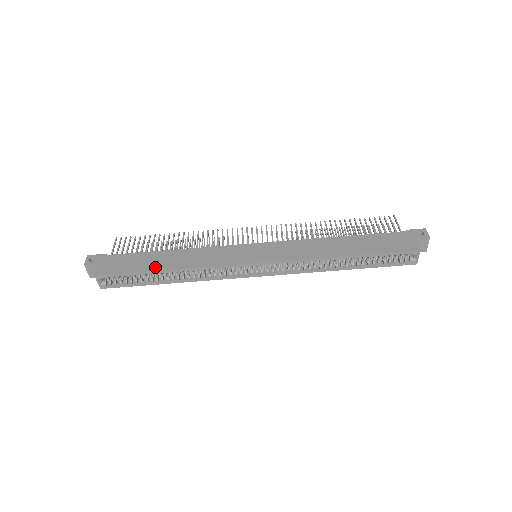
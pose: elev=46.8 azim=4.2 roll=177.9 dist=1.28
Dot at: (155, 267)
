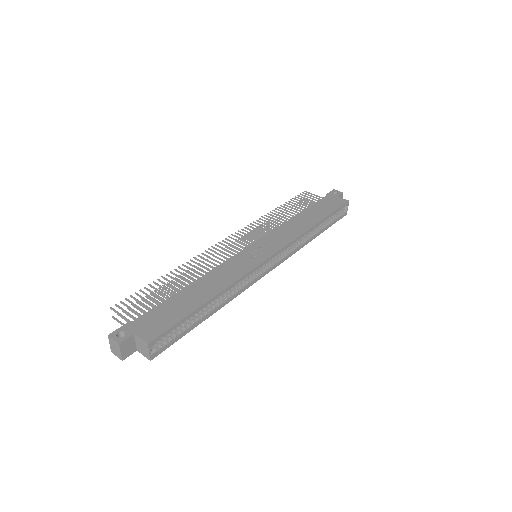
Dot at: (198, 303)
